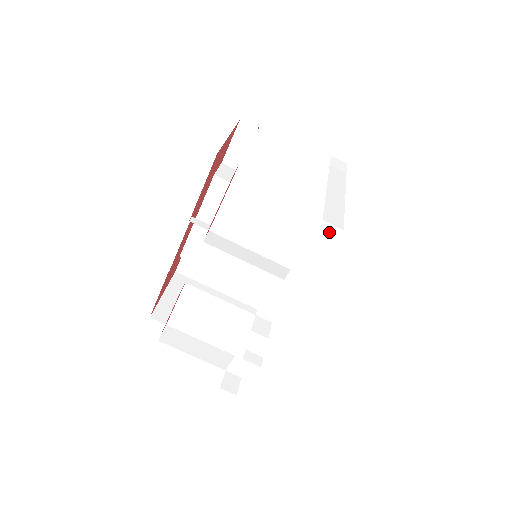
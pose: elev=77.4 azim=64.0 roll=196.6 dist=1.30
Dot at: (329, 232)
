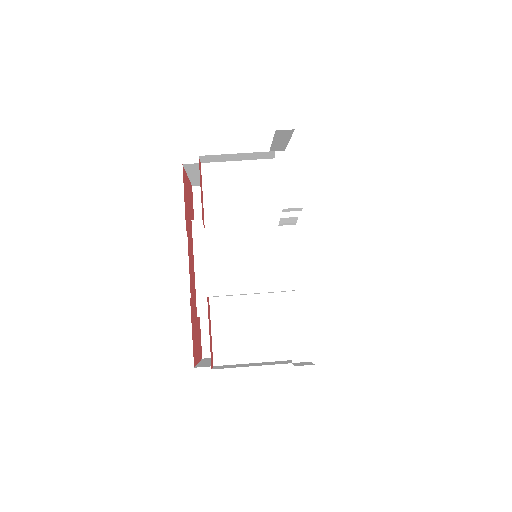
Dot at: (285, 157)
